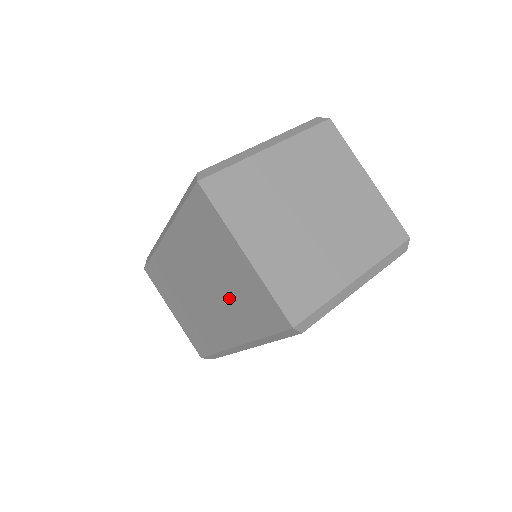
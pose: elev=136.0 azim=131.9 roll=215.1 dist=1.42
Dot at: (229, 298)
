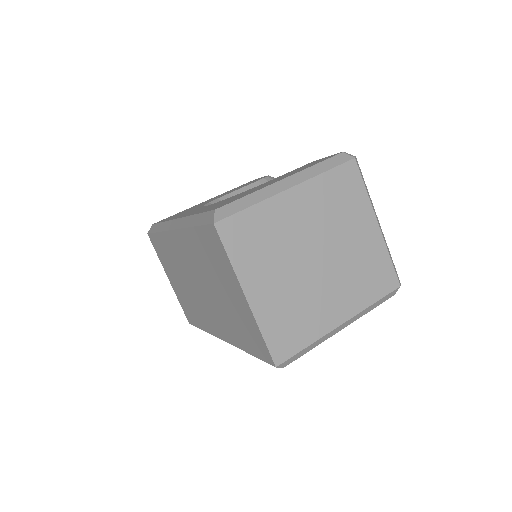
Dot at: (224, 311)
